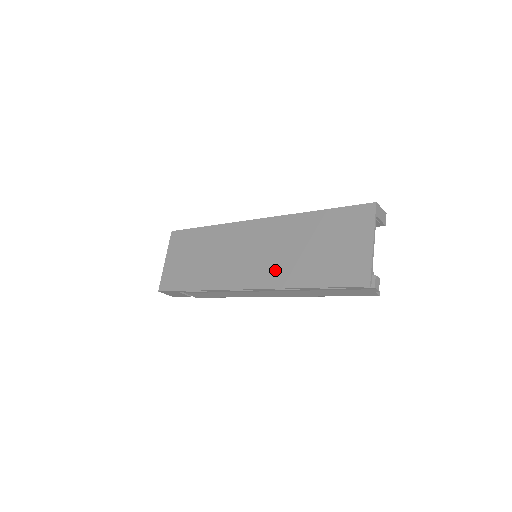
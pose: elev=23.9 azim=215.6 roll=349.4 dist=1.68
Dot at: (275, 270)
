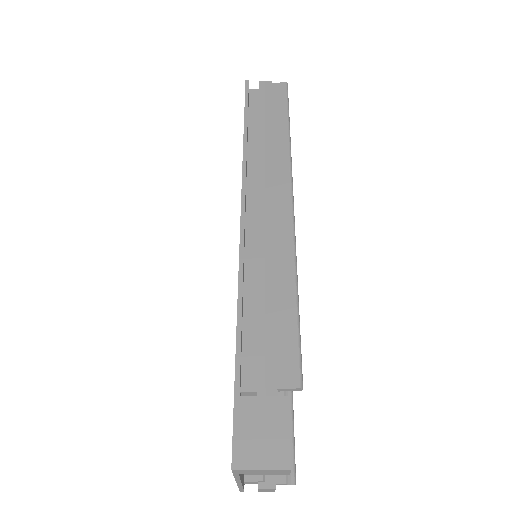
Dot at: occluded
